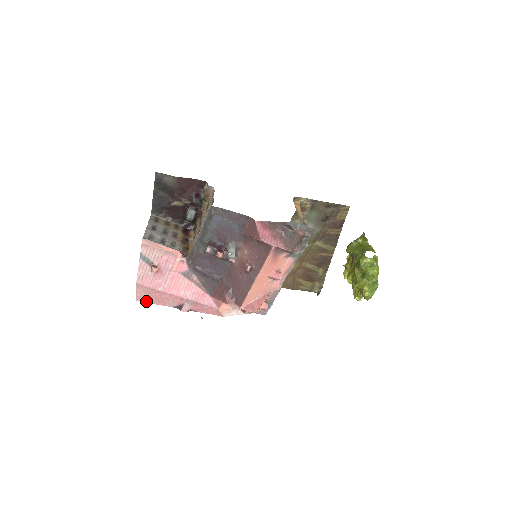
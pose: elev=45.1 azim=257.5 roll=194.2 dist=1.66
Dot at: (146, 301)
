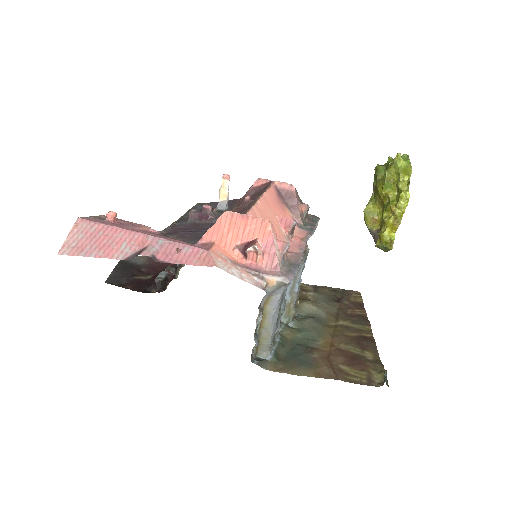
Dot at: (77, 253)
